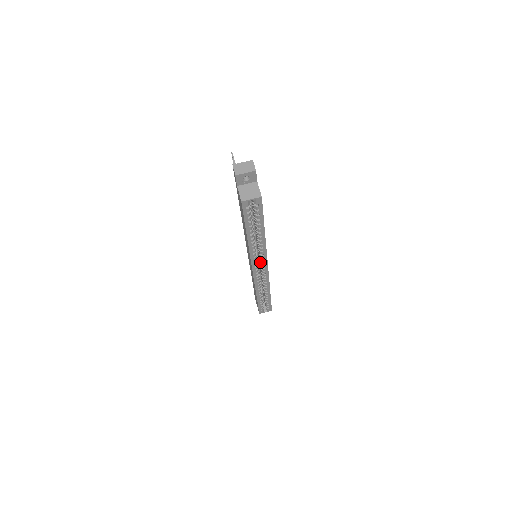
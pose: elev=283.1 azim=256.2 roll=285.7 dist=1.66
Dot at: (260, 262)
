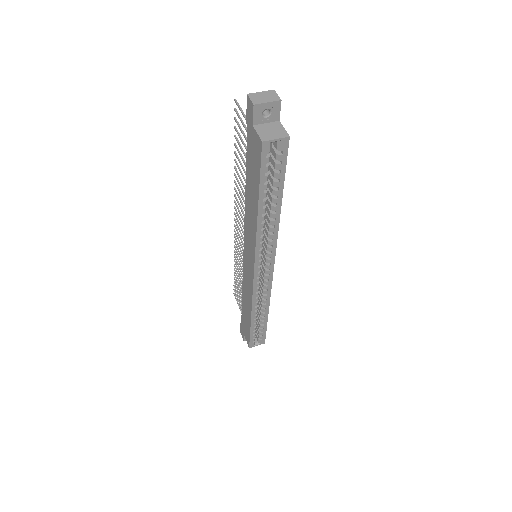
Dot at: (264, 261)
